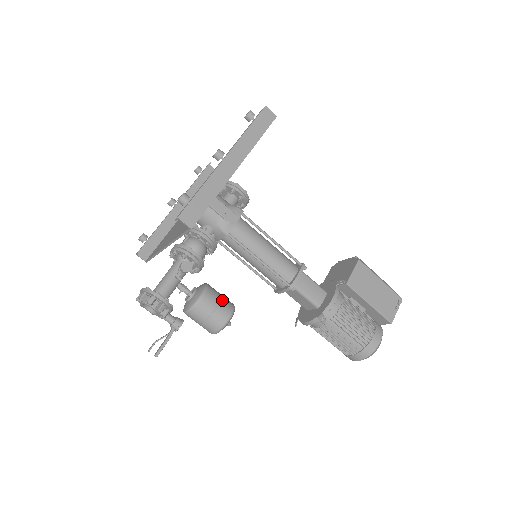
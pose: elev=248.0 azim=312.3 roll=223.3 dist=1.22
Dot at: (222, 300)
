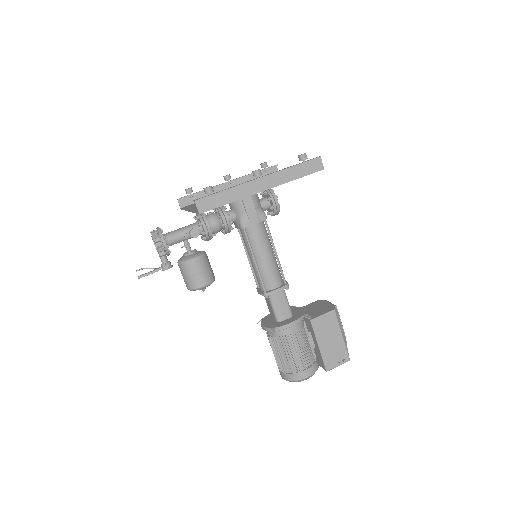
Dot at: (207, 271)
